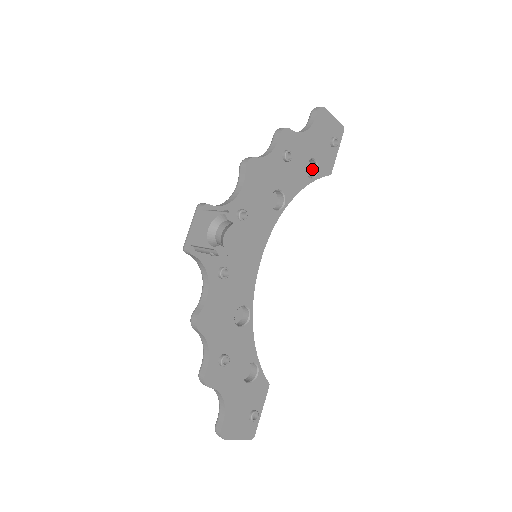
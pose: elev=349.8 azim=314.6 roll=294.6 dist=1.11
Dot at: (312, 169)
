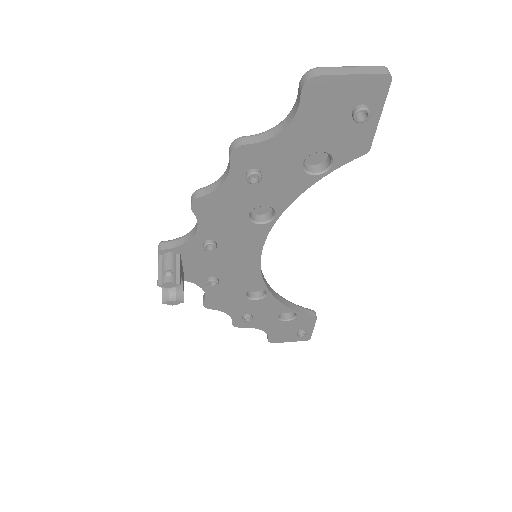
Dot at: occluded
